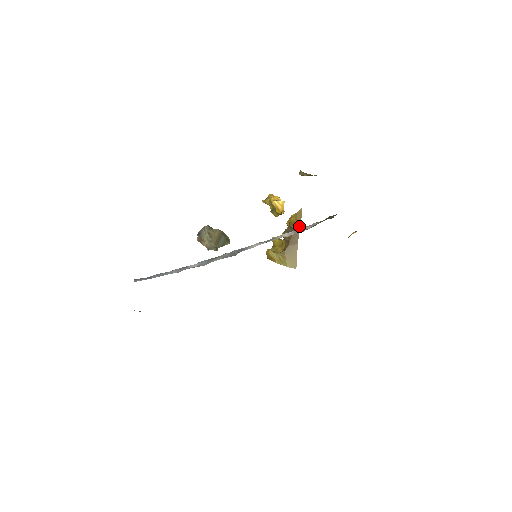
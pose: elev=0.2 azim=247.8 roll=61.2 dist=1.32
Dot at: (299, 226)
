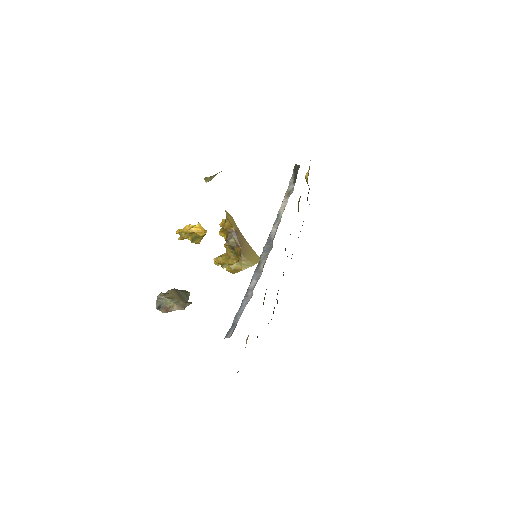
Dot at: (236, 226)
